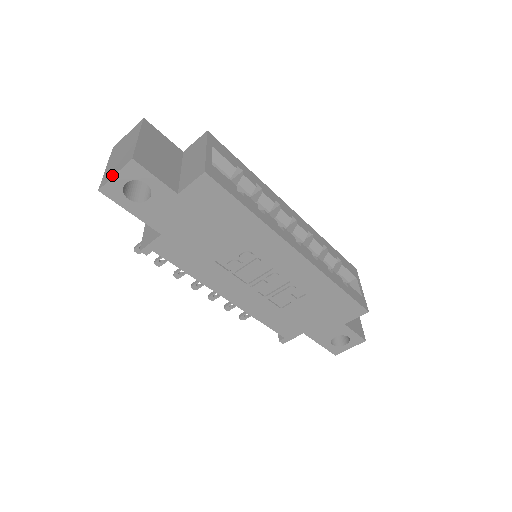
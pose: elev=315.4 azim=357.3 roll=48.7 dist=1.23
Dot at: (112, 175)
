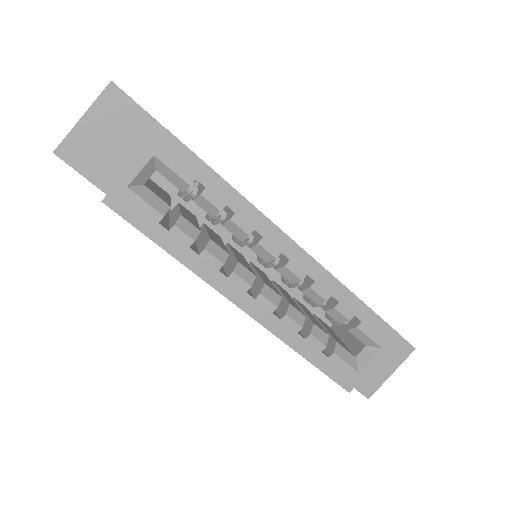
Dot at: occluded
